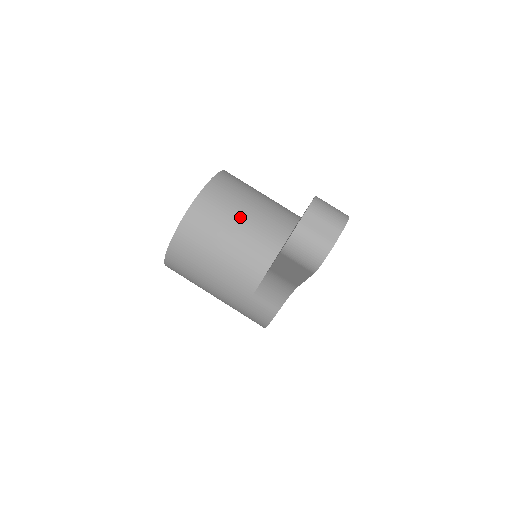
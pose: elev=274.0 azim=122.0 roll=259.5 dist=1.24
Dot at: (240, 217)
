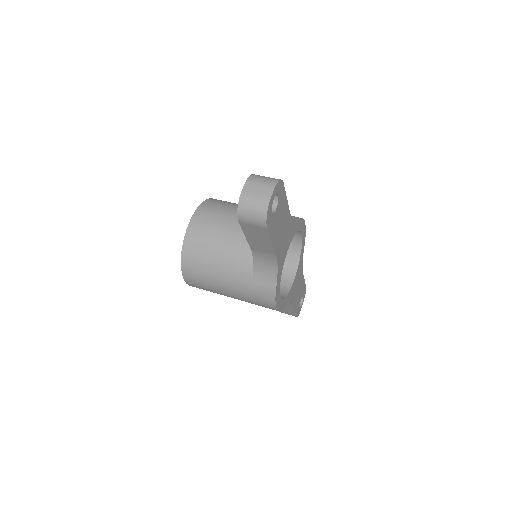
Dot at: (226, 223)
